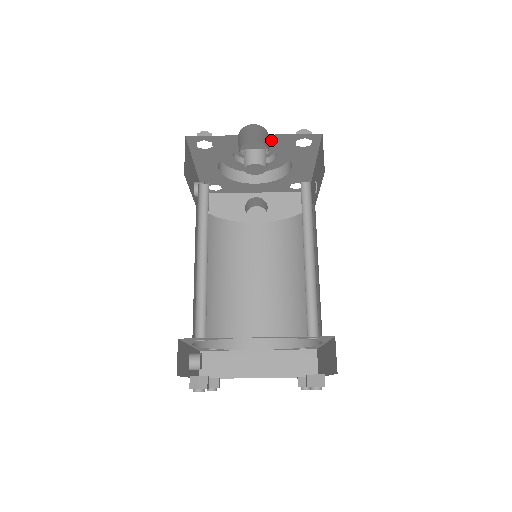
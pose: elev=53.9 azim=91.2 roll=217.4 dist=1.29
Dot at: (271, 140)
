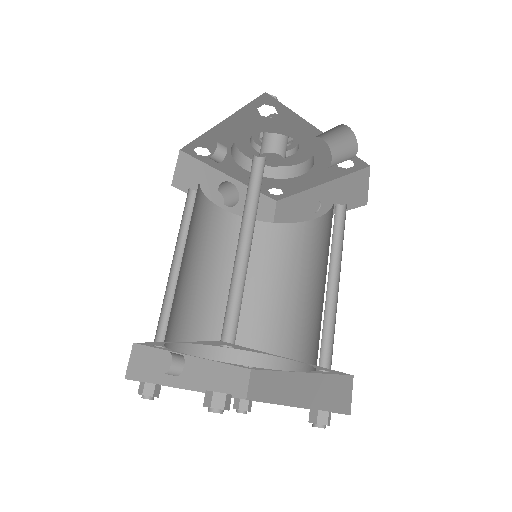
Dot at: (327, 145)
